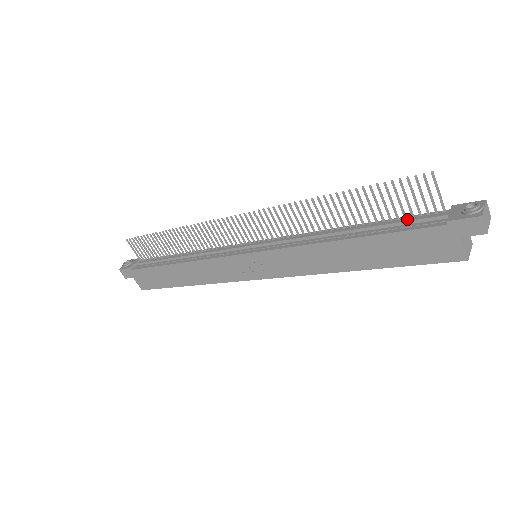
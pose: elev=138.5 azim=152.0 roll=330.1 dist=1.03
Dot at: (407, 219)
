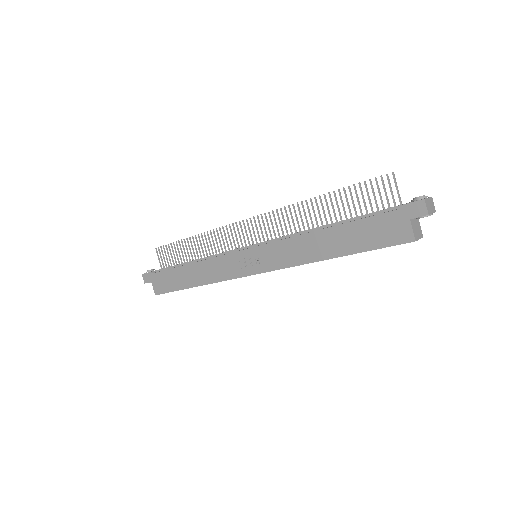
Dot at: (373, 212)
